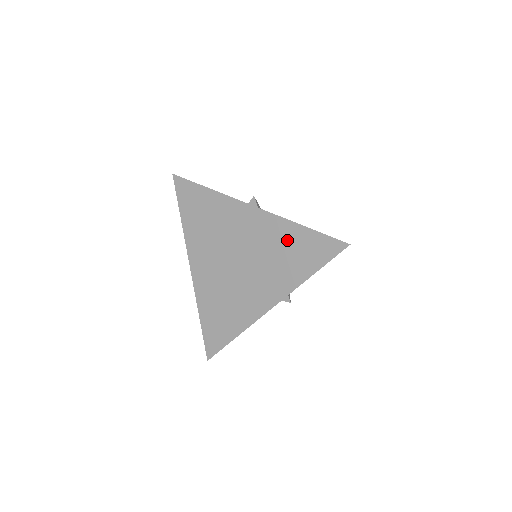
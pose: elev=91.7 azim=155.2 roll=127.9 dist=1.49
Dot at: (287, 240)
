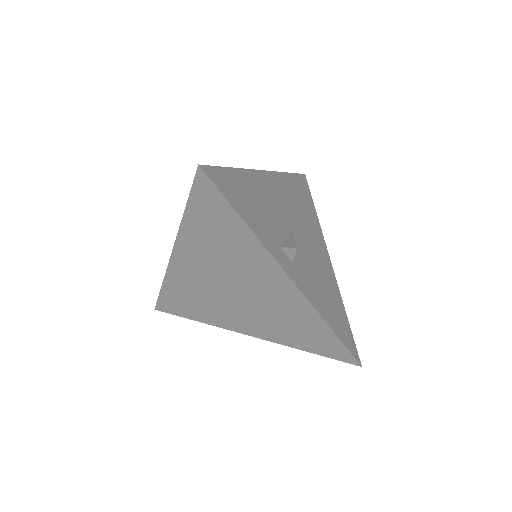
Dot at: (304, 322)
